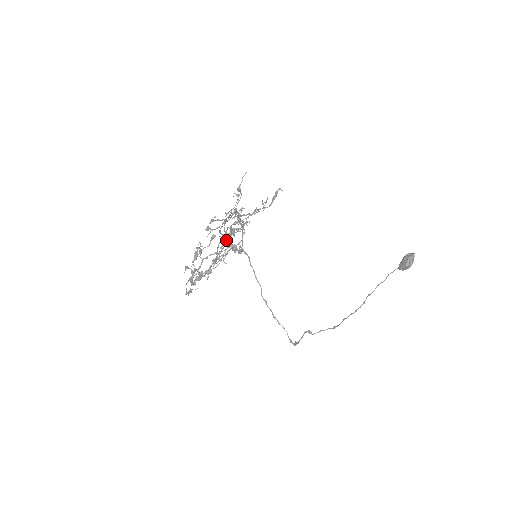
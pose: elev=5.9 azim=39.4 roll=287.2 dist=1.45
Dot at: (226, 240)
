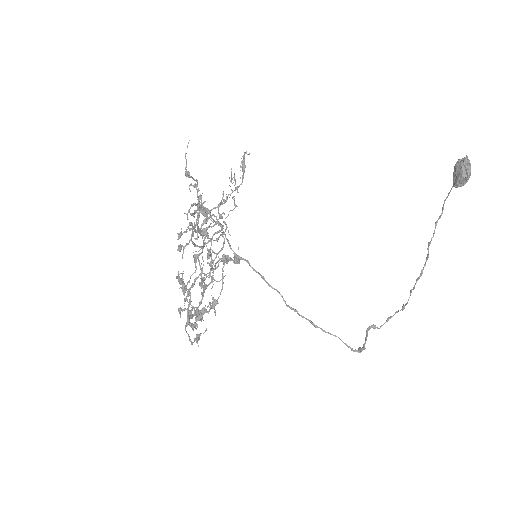
Dot at: (208, 252)
